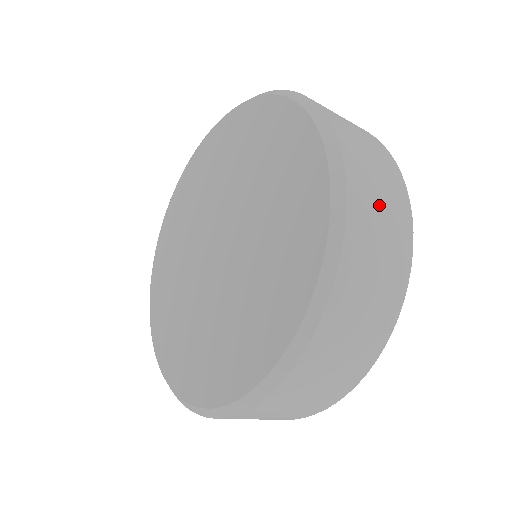
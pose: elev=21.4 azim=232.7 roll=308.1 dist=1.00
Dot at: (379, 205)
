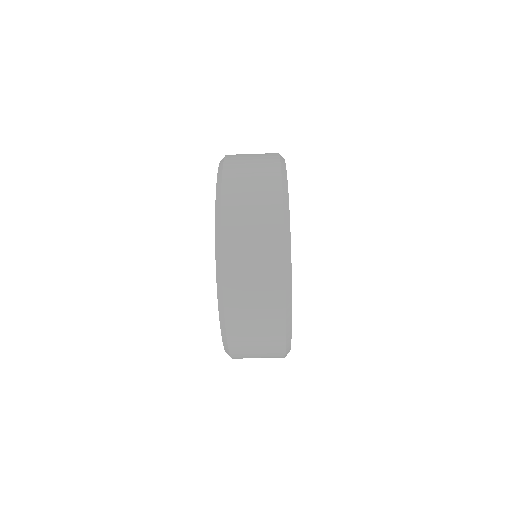
Dot at: (250, 156)
